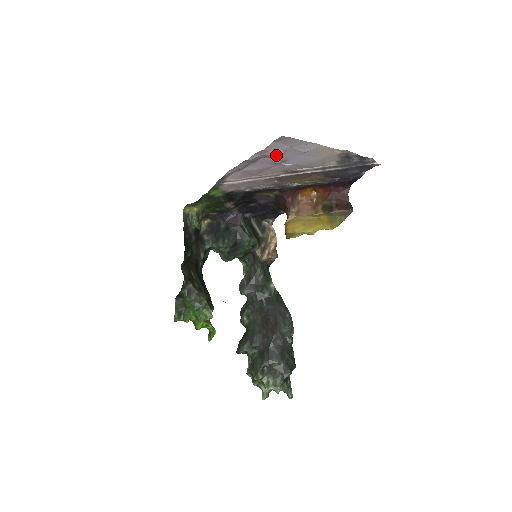
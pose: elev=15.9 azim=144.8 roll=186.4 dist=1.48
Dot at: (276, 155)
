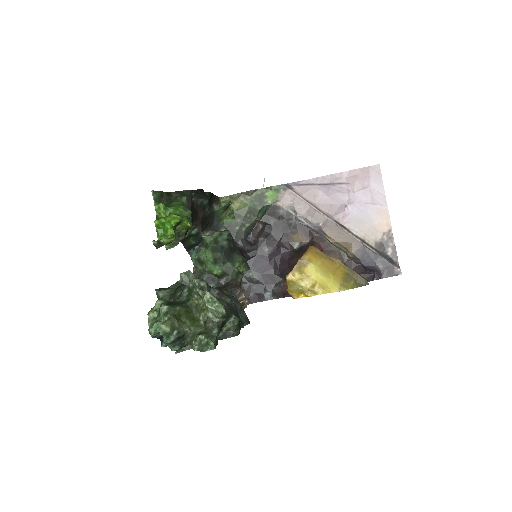
Dot at: (355, 186)
